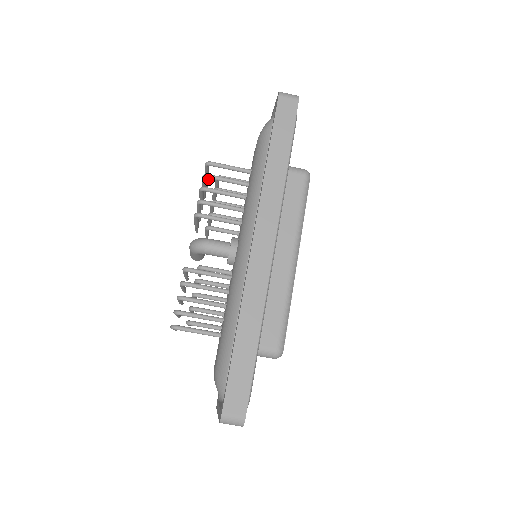
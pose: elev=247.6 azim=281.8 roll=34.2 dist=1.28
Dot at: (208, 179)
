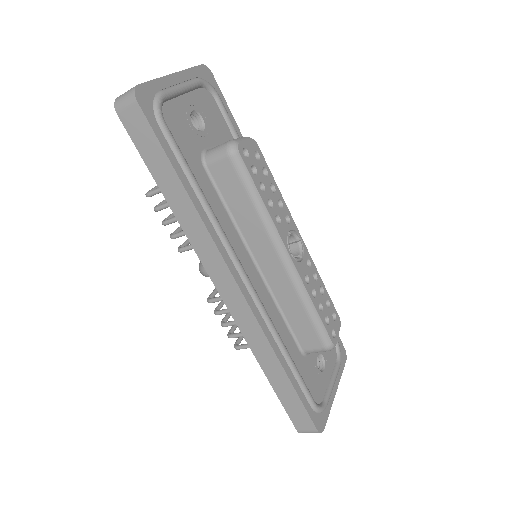
Dot at: occluded
